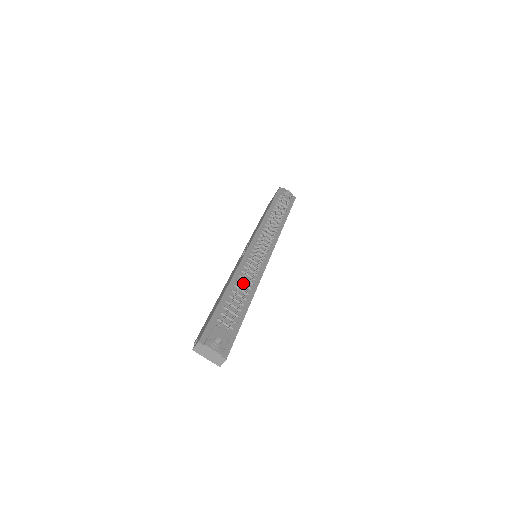
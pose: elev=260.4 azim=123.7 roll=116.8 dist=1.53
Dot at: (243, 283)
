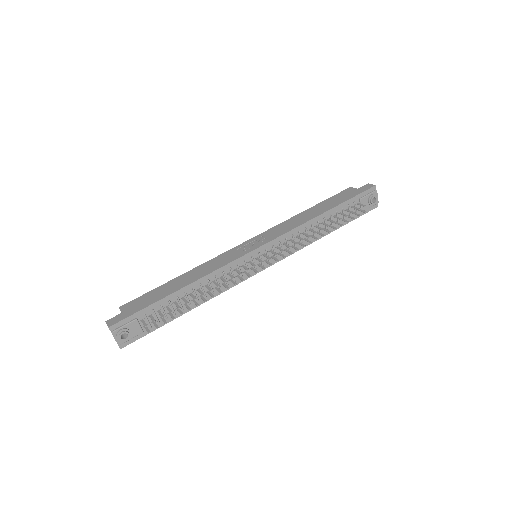
Dot at: (205, 288)
